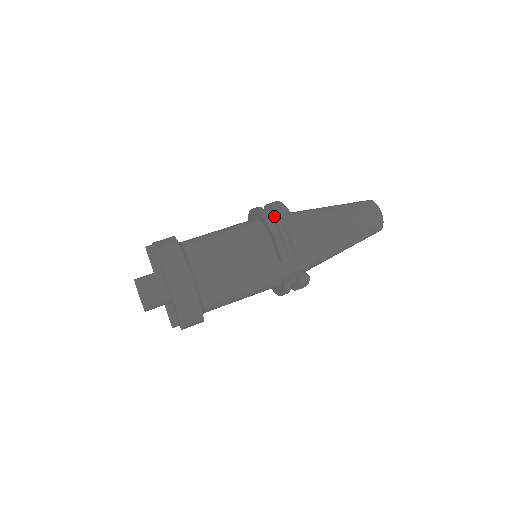
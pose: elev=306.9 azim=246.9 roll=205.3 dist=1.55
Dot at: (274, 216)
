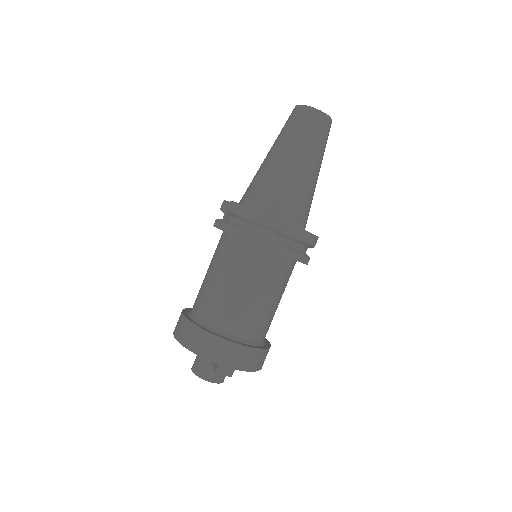
Dot at: (288, 242)
